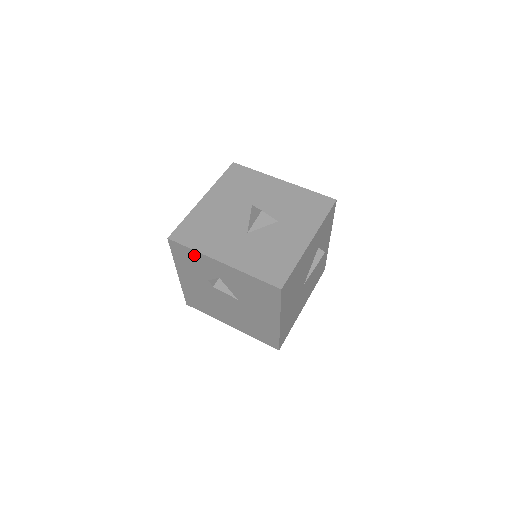
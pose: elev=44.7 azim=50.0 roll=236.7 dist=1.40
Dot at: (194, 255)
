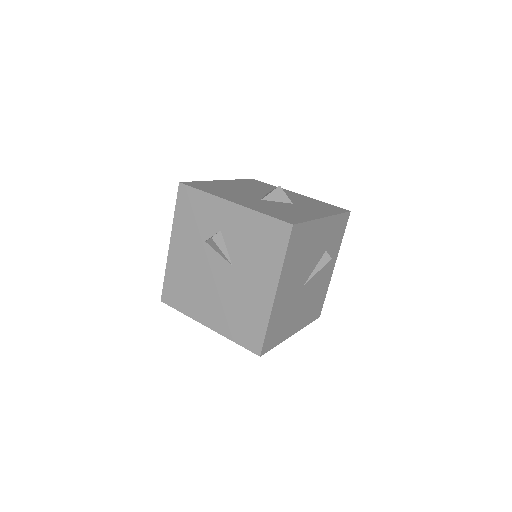
Dot at: (202, 200)
